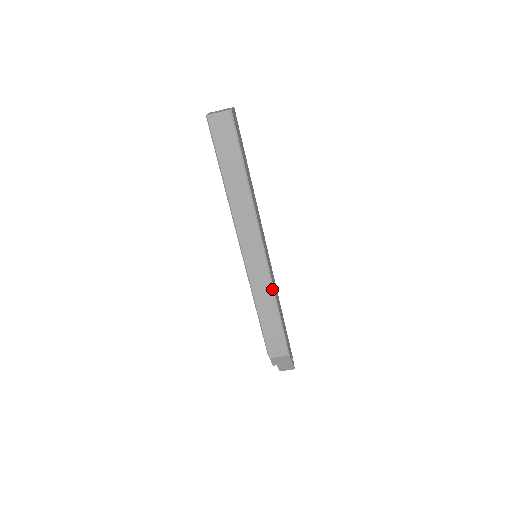
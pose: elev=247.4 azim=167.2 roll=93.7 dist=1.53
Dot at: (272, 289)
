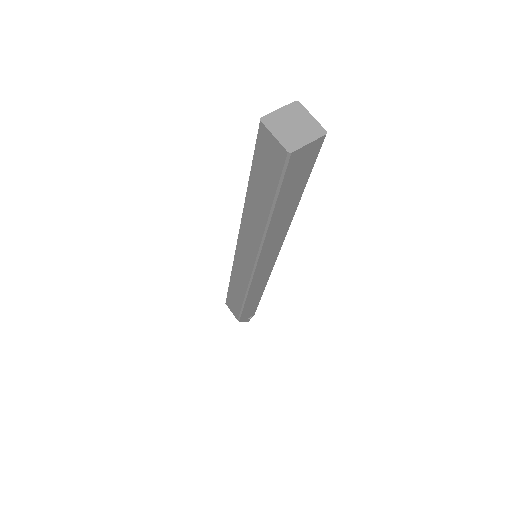
Dot at: (246, 290)
